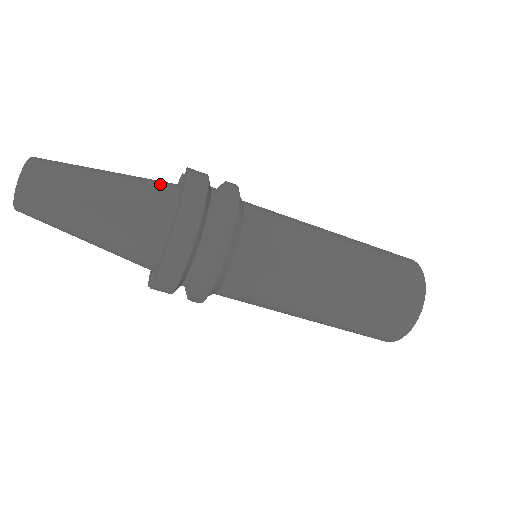
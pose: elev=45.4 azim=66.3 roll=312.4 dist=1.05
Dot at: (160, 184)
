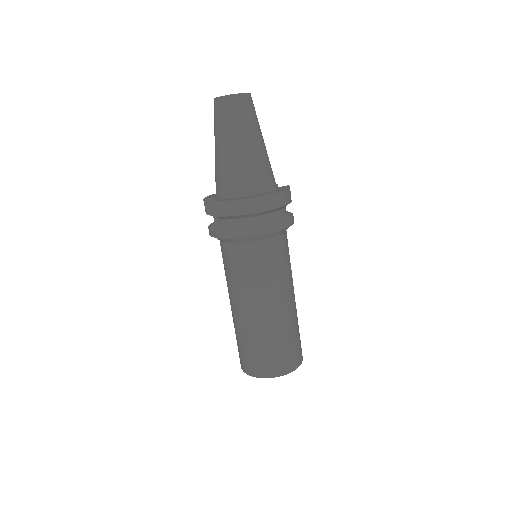
Dot at: occluded
